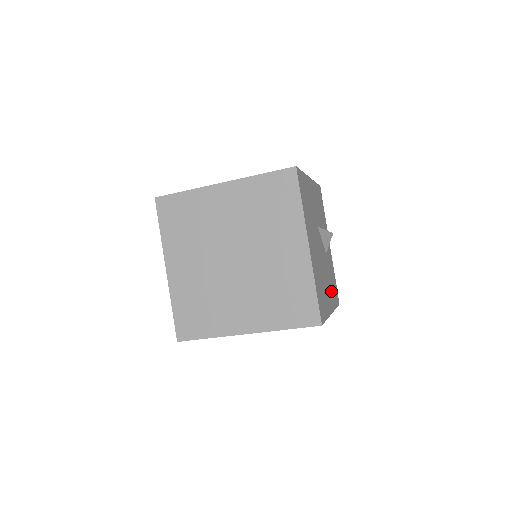
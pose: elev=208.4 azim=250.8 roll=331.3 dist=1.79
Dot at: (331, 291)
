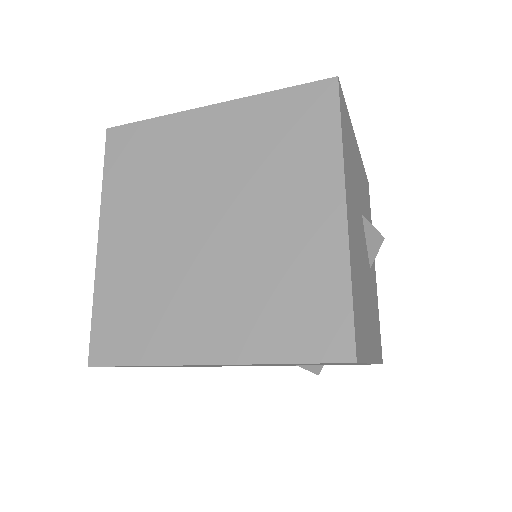
Dot at: (373, 330)
